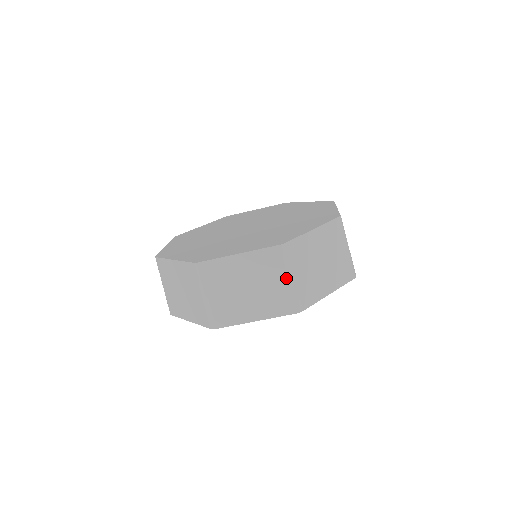
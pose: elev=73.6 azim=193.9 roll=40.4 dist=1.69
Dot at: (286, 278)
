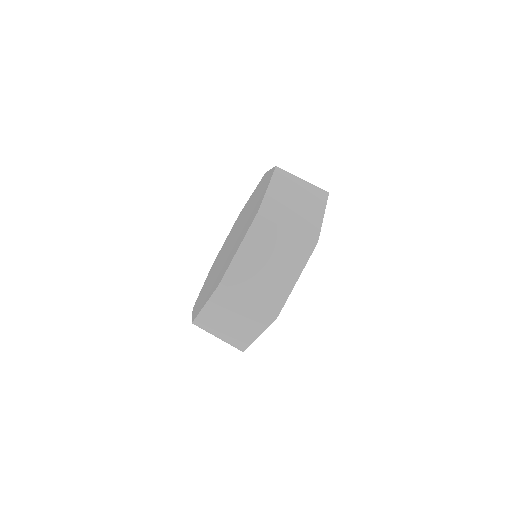
Dot at: (284, 230)
